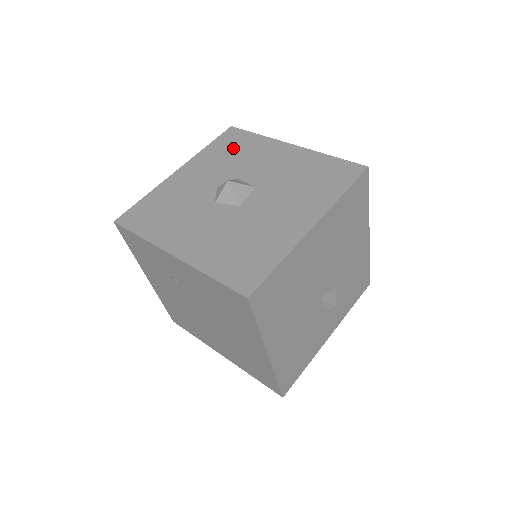
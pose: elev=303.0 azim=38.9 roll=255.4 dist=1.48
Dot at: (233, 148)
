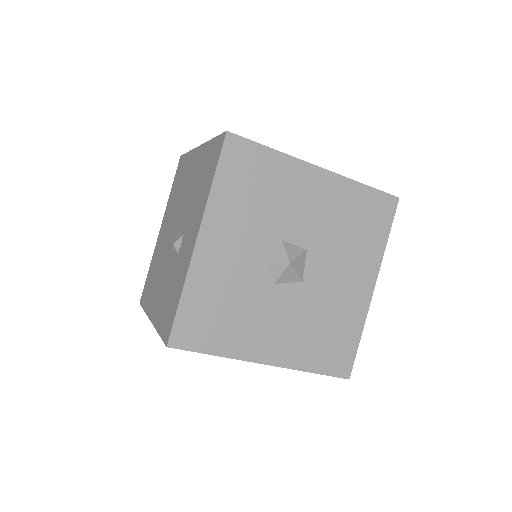
Dot at: (252, 183)
